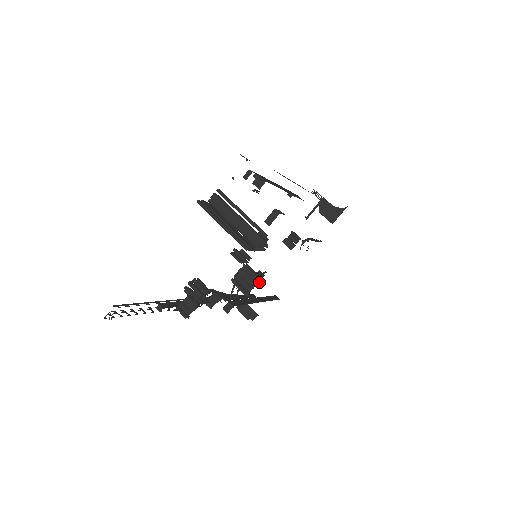
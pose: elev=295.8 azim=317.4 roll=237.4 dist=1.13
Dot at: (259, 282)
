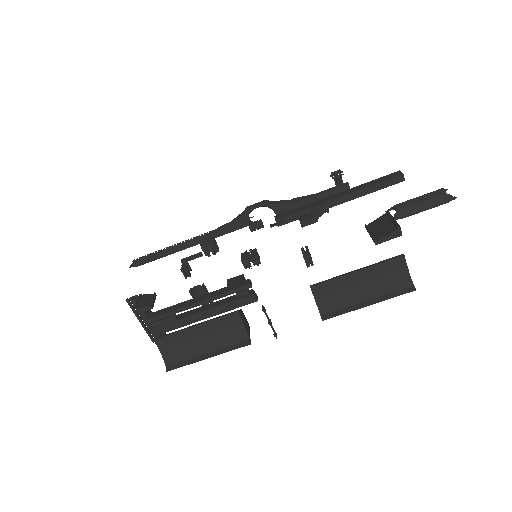
Dot at: occluded
